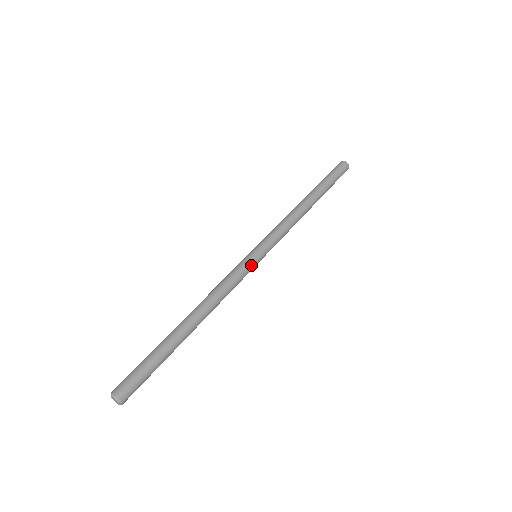
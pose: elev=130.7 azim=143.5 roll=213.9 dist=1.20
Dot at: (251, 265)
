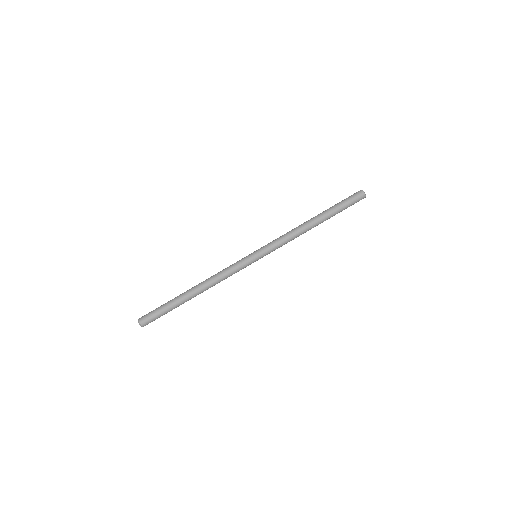
Dot at: (247, 260)
